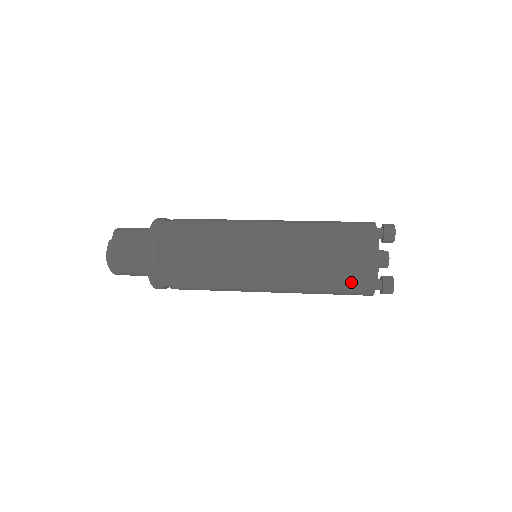
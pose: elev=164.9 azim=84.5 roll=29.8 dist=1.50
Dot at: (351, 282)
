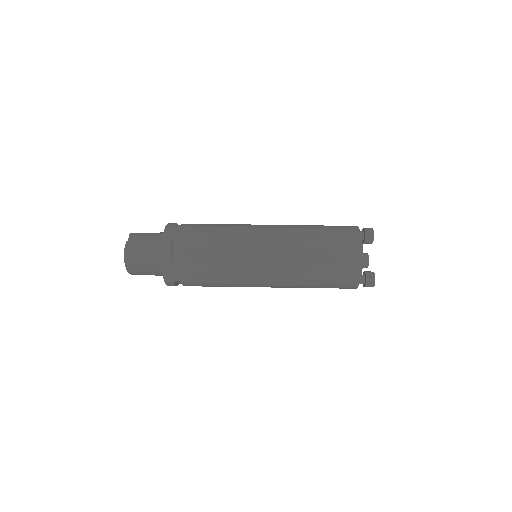
Dot at: (340, 273)
